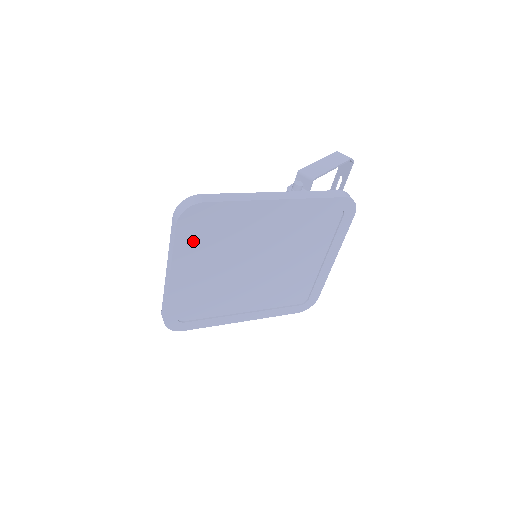
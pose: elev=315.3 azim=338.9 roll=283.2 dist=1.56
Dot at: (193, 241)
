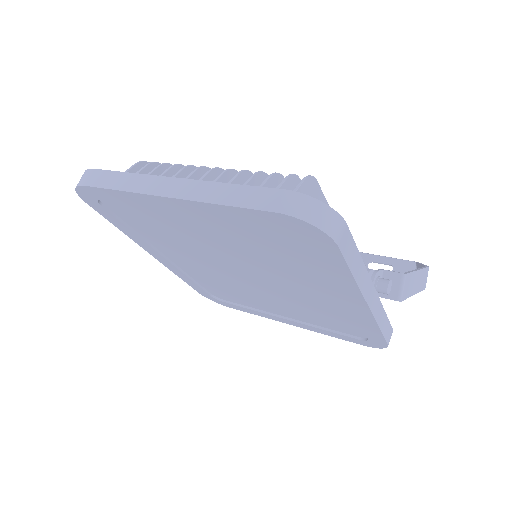
Dot at: occluded
